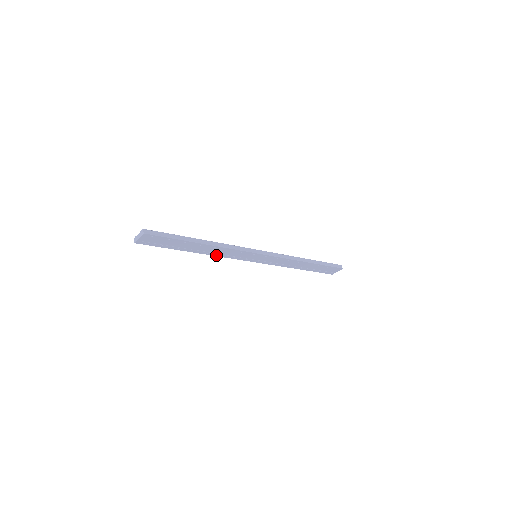
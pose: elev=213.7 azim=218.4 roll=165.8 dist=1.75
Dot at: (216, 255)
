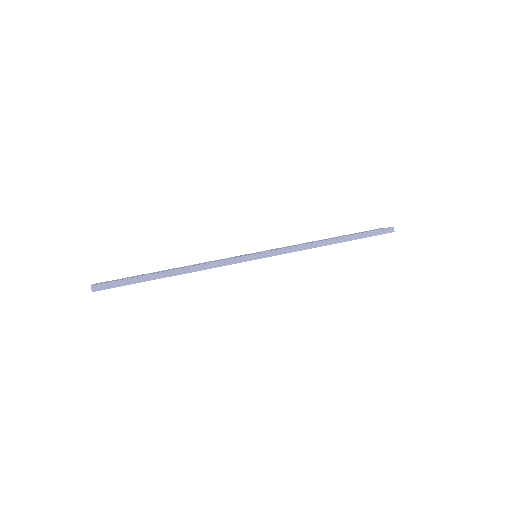
Dot at: occluded
